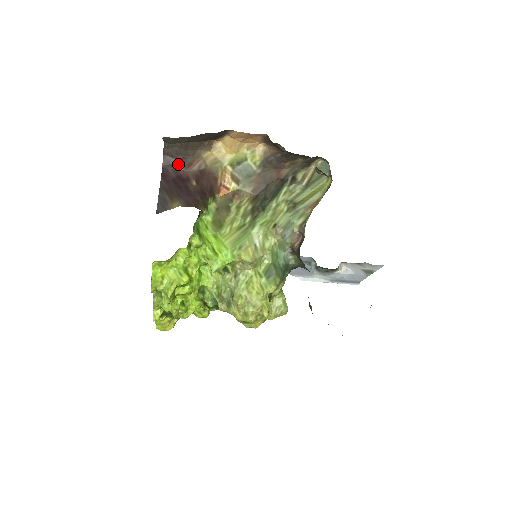
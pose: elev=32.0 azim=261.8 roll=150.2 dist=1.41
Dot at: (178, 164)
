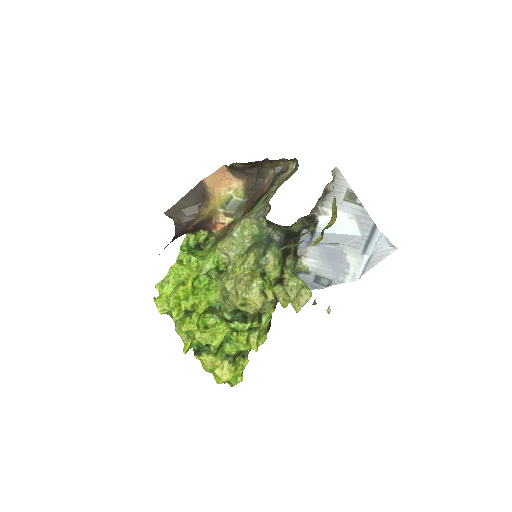
Dot at: (184, 228)
